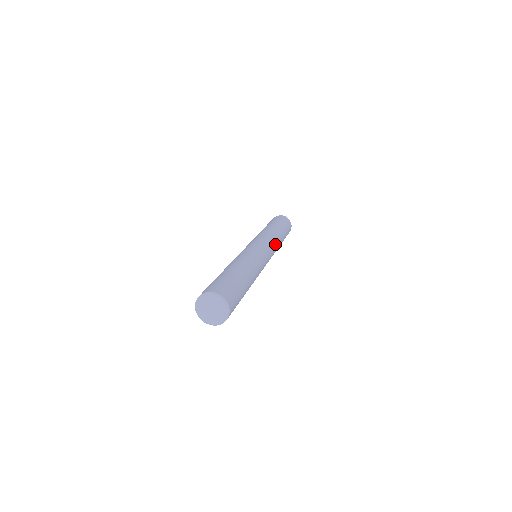
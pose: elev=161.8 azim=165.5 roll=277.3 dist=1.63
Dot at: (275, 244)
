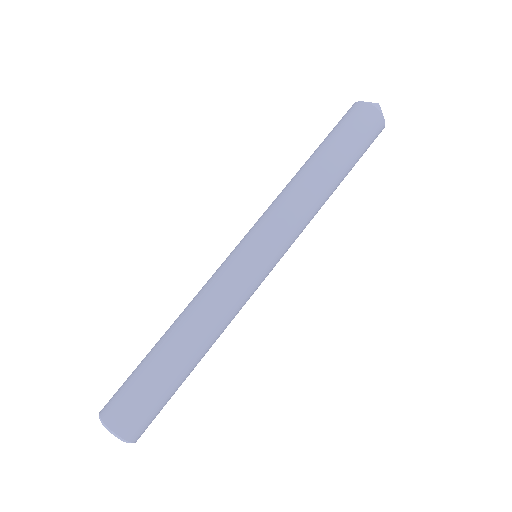
Dot at: (302, 231)
